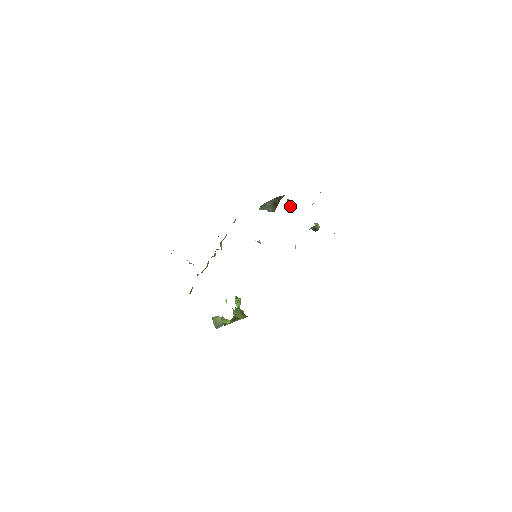
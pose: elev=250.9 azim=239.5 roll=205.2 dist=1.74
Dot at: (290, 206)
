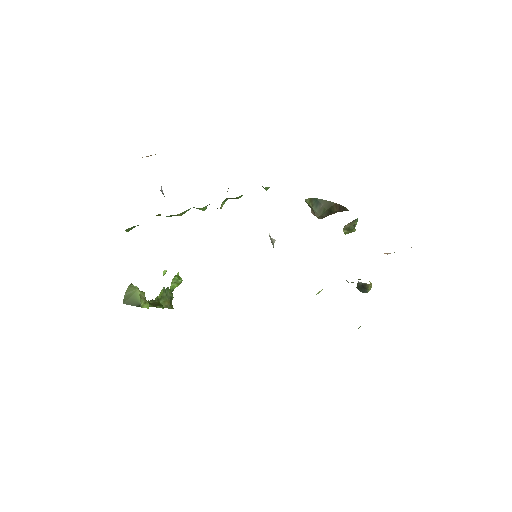
Dot at: (353, 230)
